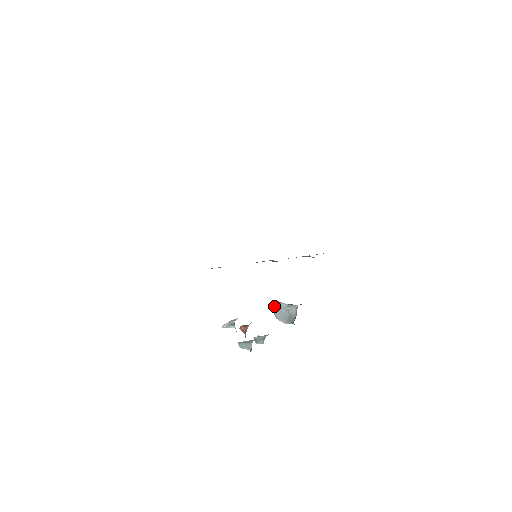
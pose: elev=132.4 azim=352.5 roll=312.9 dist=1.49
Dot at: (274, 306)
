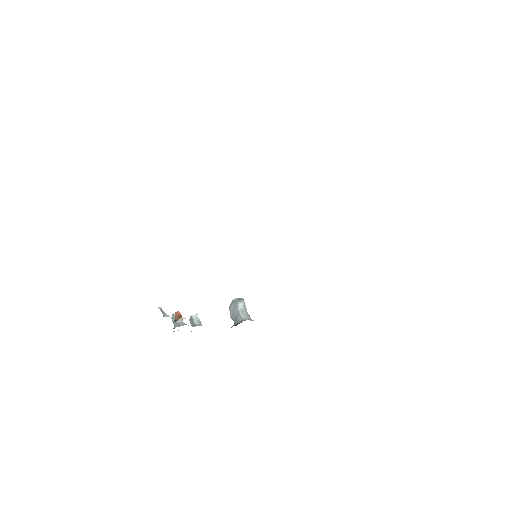
Dot at: (235, 300)
